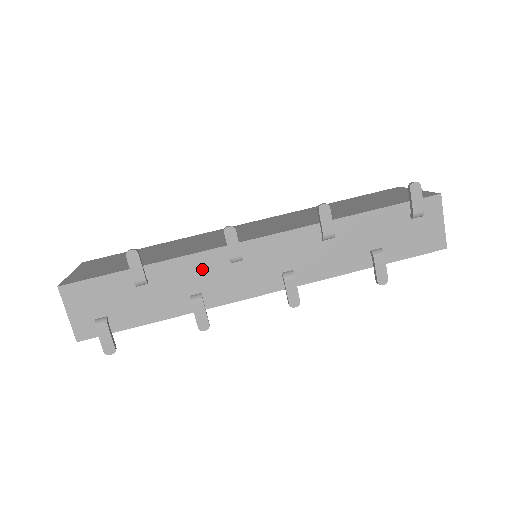
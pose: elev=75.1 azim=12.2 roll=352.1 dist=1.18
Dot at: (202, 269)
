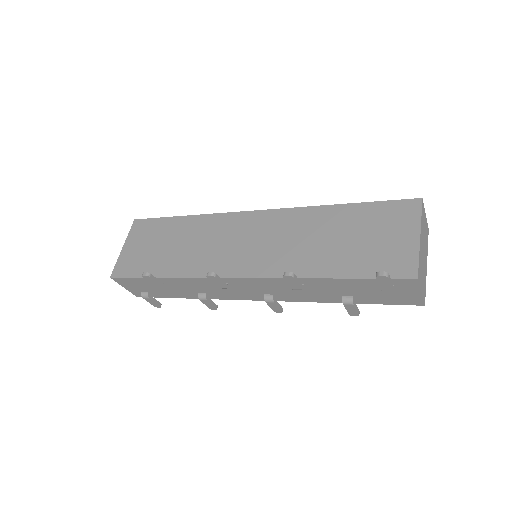
Dot at: (201, 284)
